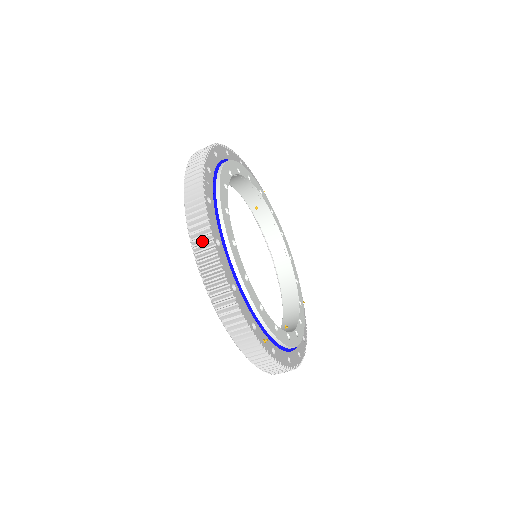
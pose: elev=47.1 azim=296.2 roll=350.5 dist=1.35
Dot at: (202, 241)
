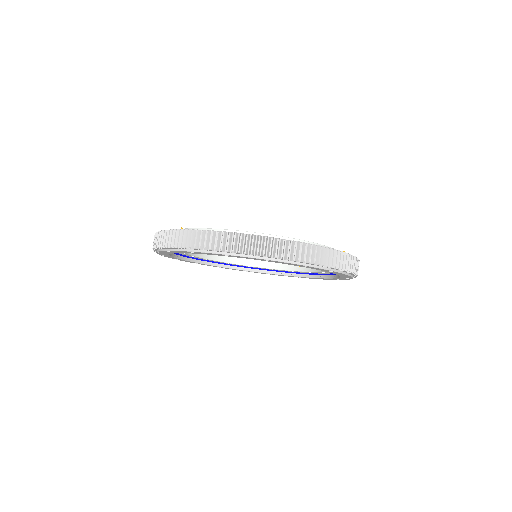
Dot at: occluded
